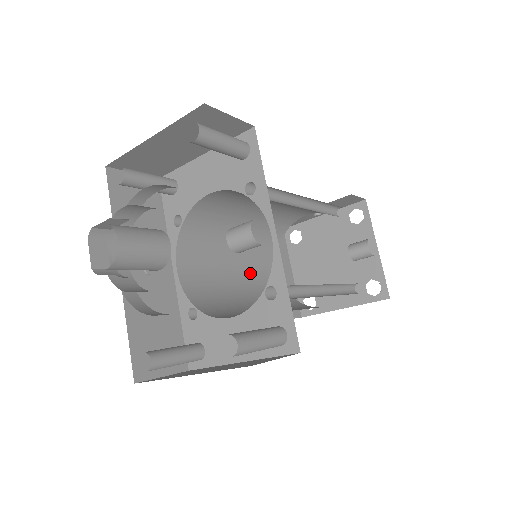
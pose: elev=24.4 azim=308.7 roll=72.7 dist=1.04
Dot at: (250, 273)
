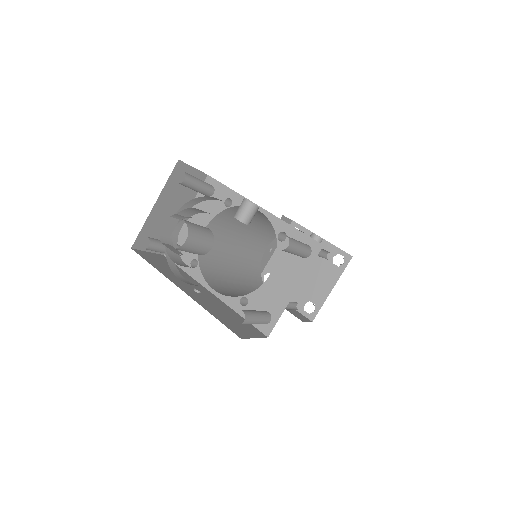
Dot at: occluded
